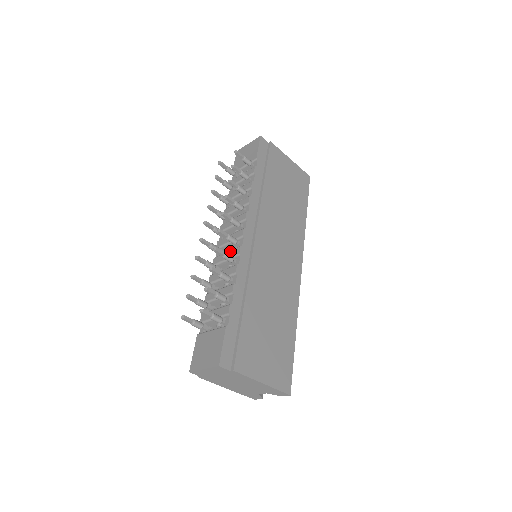
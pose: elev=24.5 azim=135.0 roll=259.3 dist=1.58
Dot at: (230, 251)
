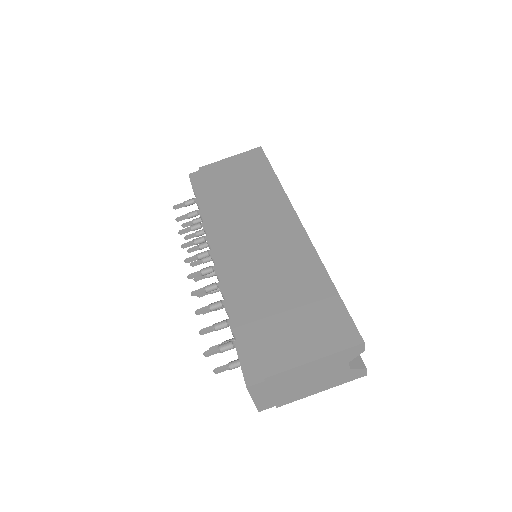
Dot at: occluded
